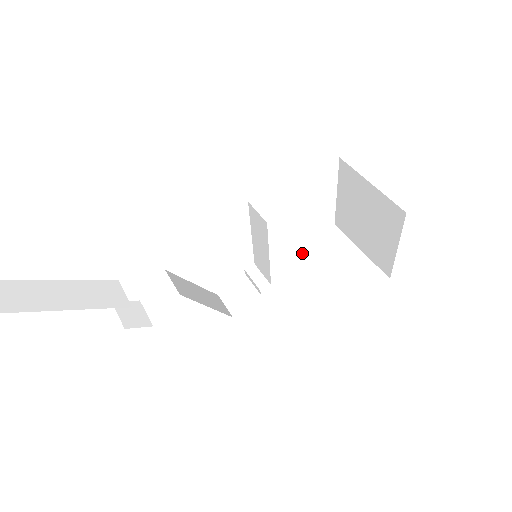
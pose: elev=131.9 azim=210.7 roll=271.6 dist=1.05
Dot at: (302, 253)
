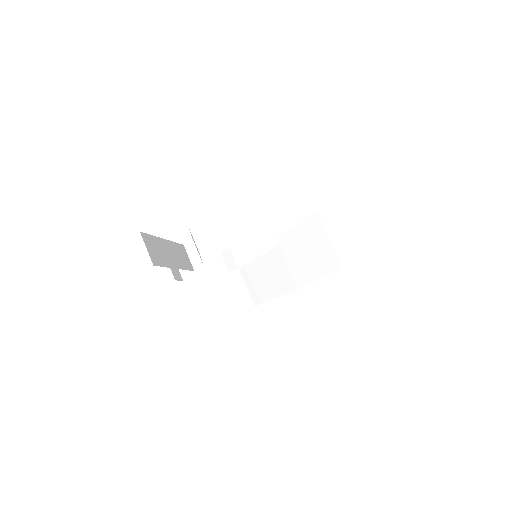
Dot at: occluded
